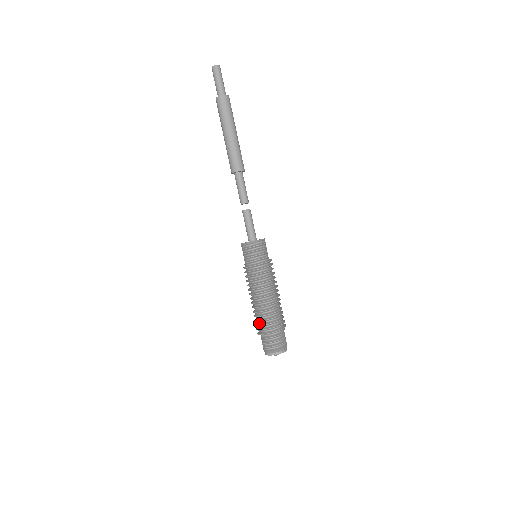
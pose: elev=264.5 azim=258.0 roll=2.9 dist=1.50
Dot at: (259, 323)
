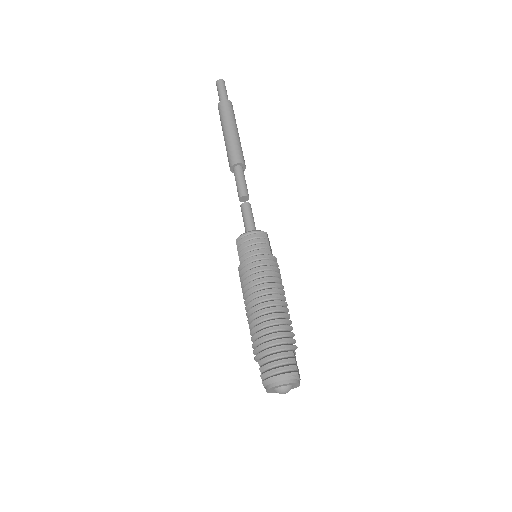
Dot at: (256, 339)
